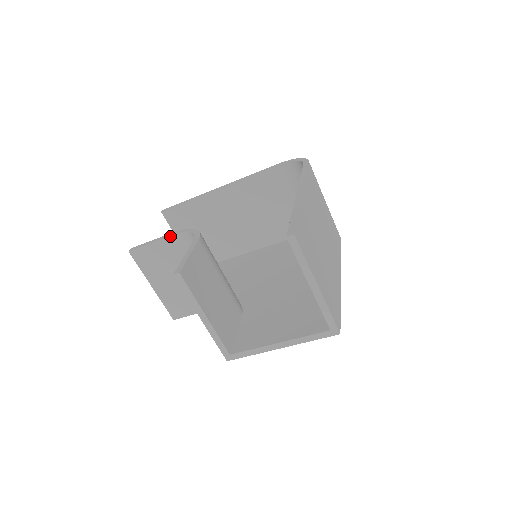
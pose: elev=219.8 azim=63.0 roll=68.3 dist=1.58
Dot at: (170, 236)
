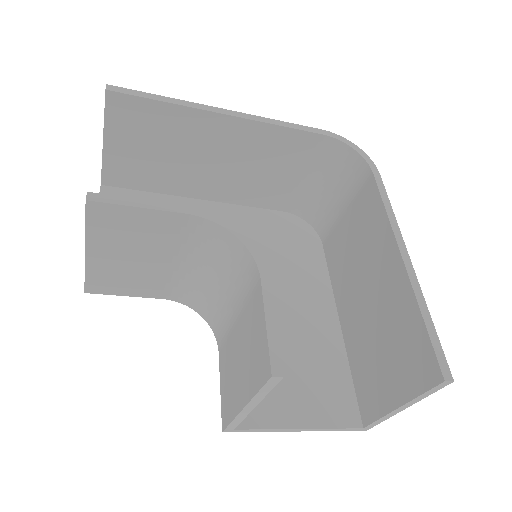
Dot at: (185, 214)
